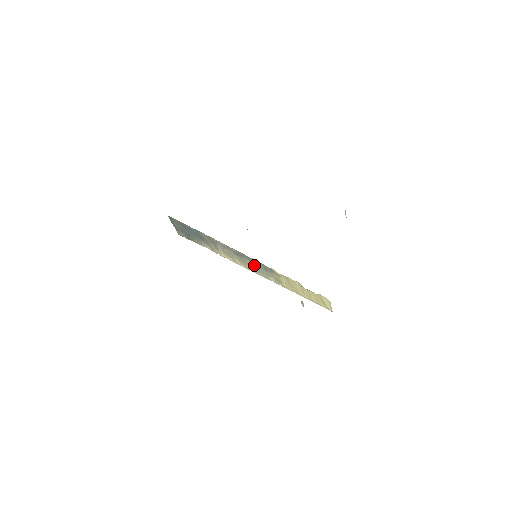
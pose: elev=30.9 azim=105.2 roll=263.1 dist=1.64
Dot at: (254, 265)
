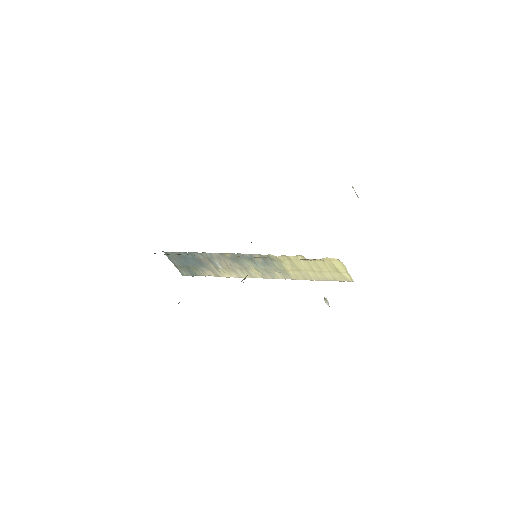
Dot at: (254, 265)
